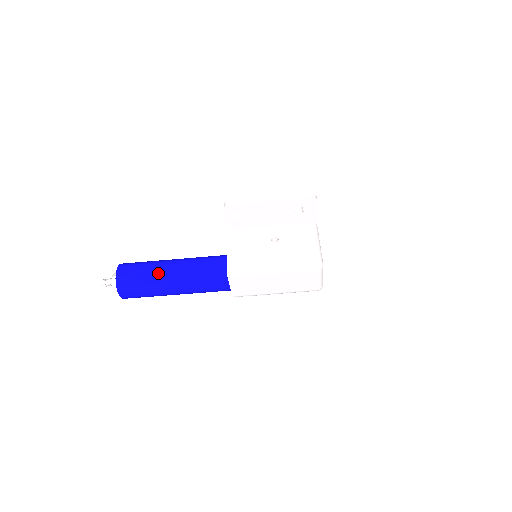
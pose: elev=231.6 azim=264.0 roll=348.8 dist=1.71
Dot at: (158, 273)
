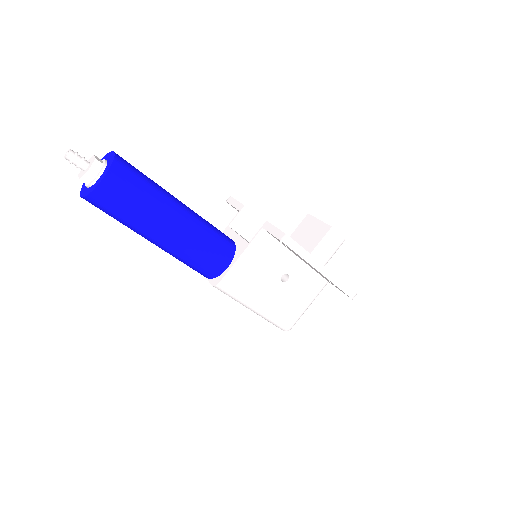
Dot at: (150, 226)
